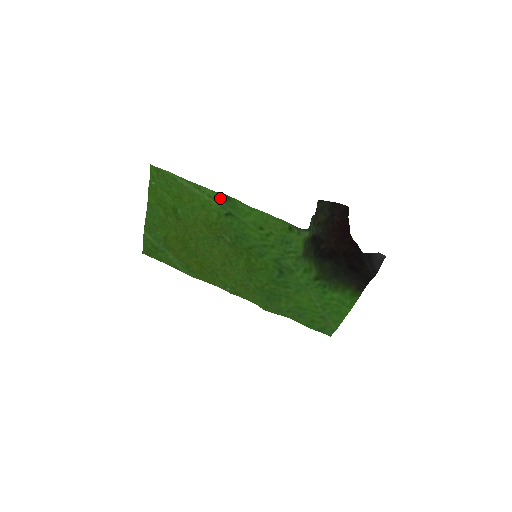
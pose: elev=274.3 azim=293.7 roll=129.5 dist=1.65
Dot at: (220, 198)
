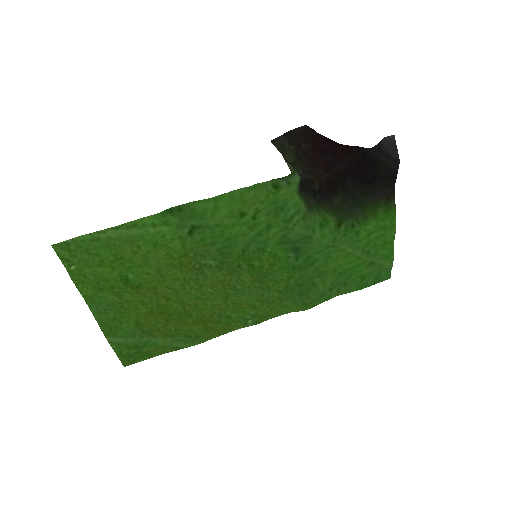
Dot at: (168, 217)
